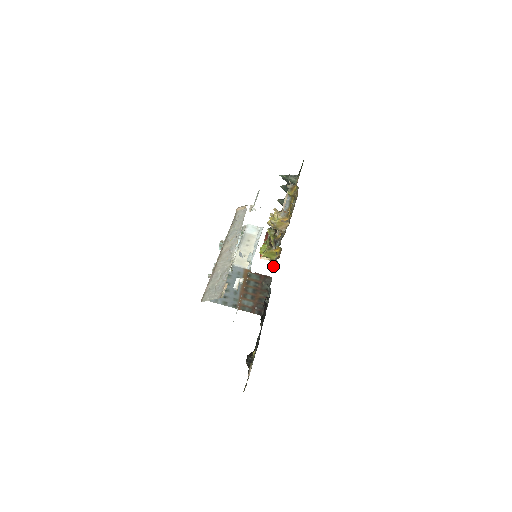
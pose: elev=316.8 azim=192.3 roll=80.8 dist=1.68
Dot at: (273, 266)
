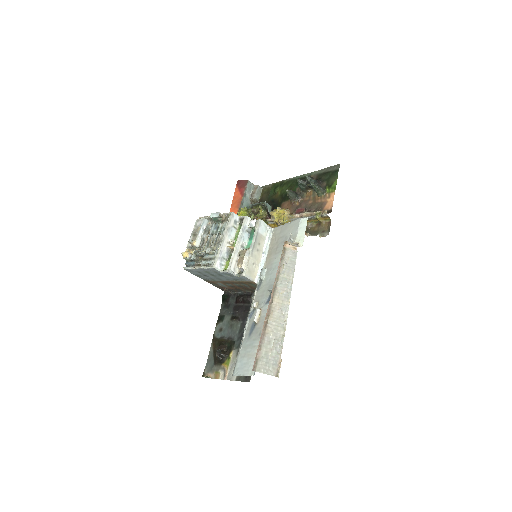
Dot at: occluded
